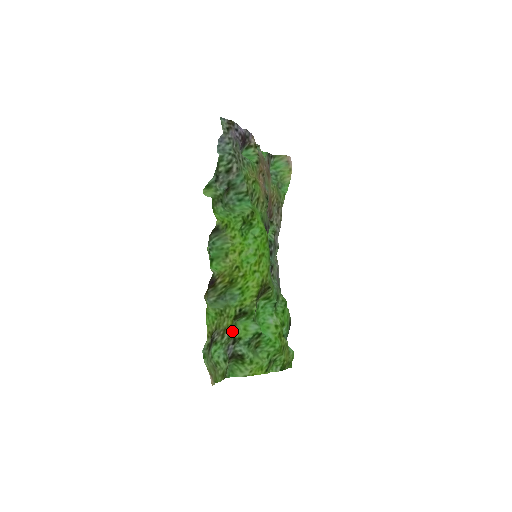
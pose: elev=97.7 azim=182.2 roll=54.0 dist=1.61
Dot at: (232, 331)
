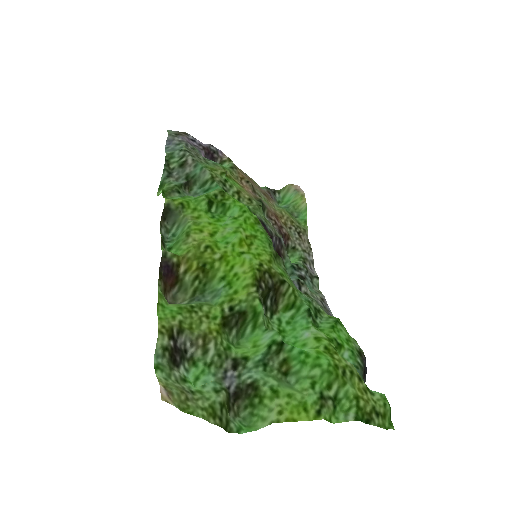
Dot at: (226, 345)
